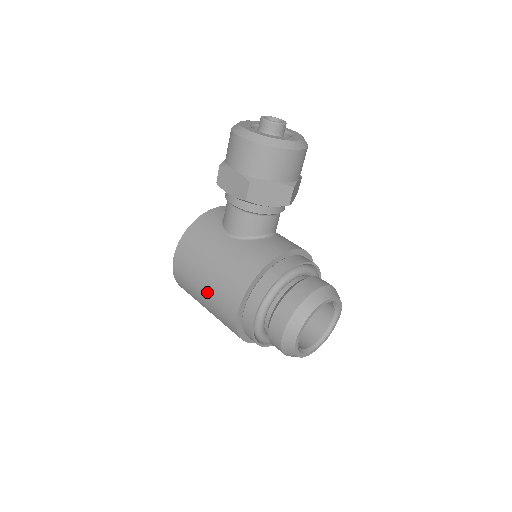
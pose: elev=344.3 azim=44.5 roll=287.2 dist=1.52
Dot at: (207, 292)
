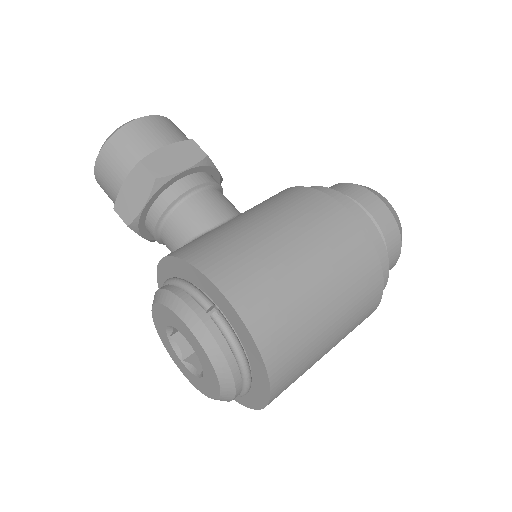
Dot at: (306, 248)
